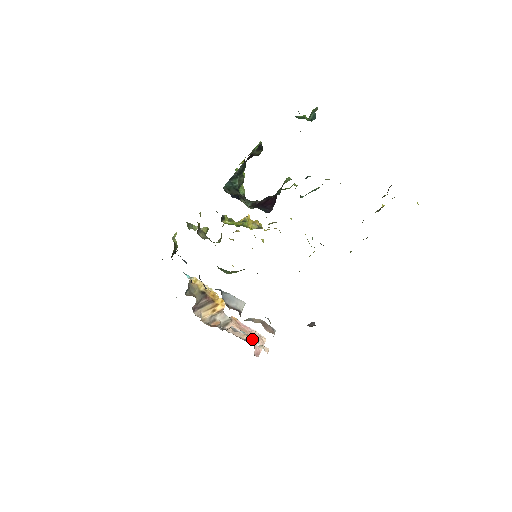
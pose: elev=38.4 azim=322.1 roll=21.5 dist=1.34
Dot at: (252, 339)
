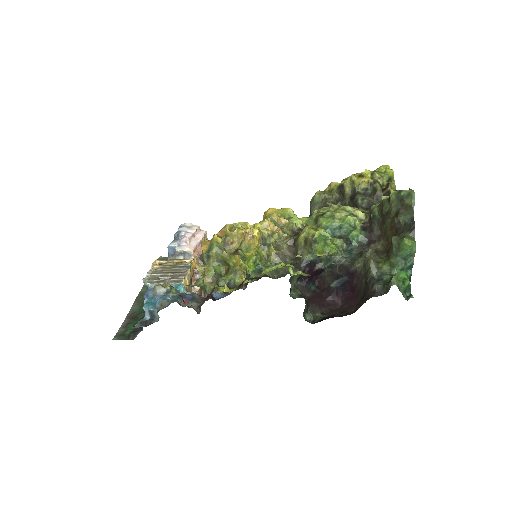
Dot at: occluded
